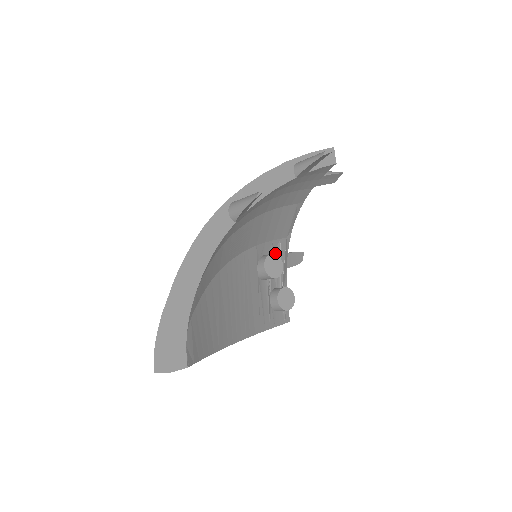
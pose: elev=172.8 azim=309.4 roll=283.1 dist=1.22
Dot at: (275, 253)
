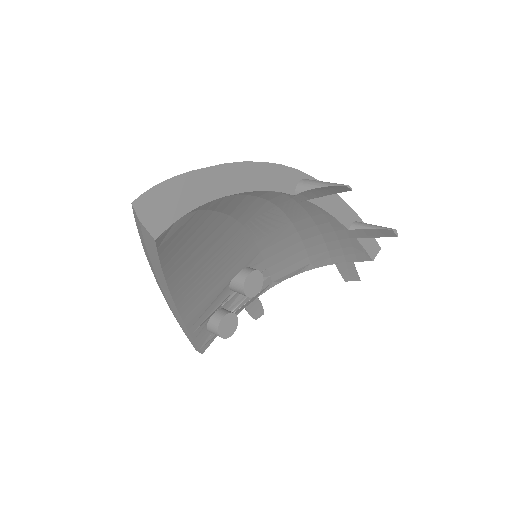
Dot at: occluded
